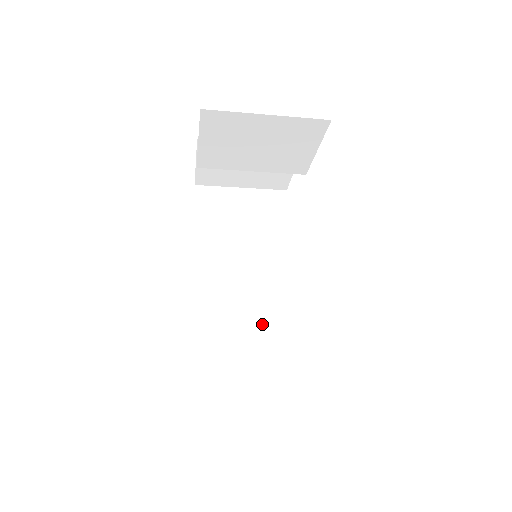
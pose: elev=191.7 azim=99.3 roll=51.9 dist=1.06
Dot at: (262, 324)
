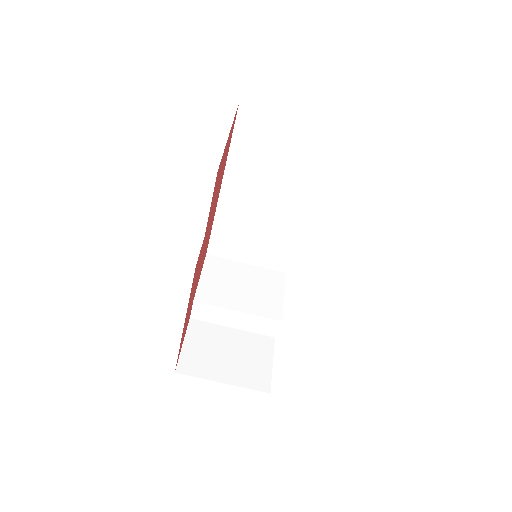
Dot at: occluded
